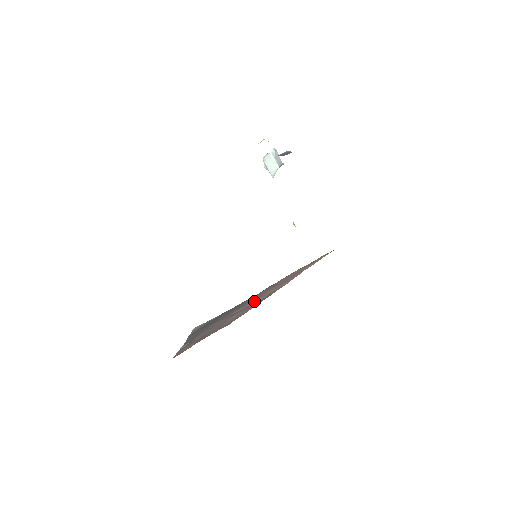
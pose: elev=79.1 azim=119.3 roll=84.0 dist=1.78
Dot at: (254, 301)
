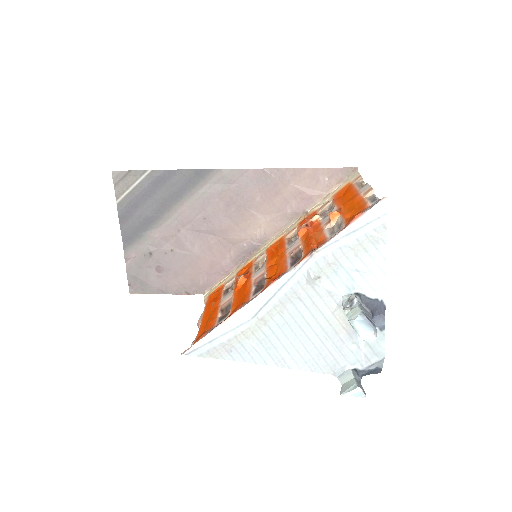
Dot at: (225, 232)
